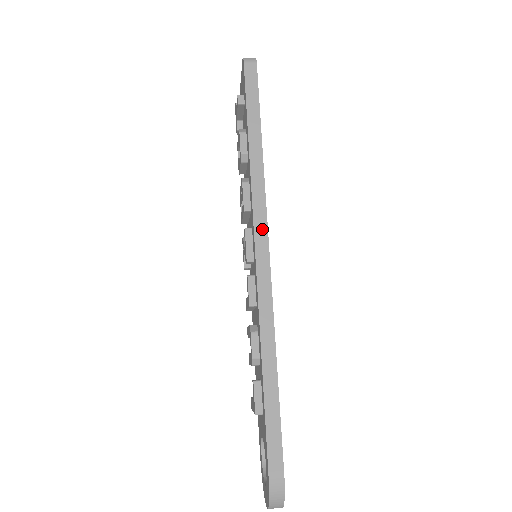
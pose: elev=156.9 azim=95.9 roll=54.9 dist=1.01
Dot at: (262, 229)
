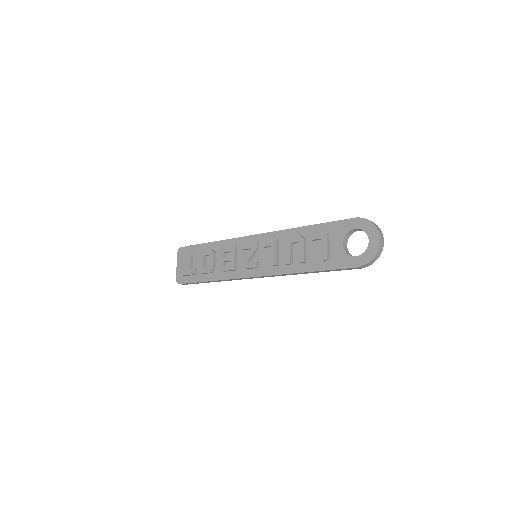
Dot at: occluded
